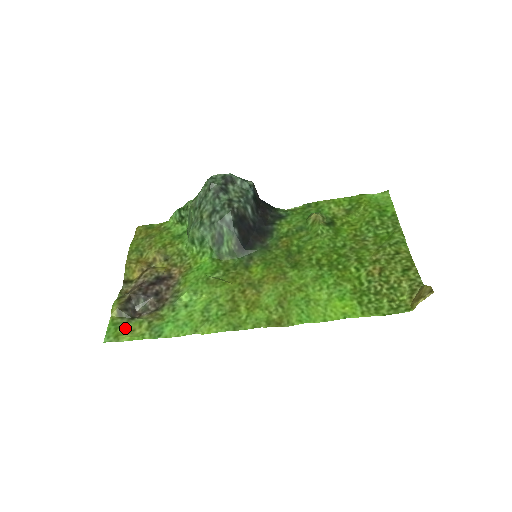
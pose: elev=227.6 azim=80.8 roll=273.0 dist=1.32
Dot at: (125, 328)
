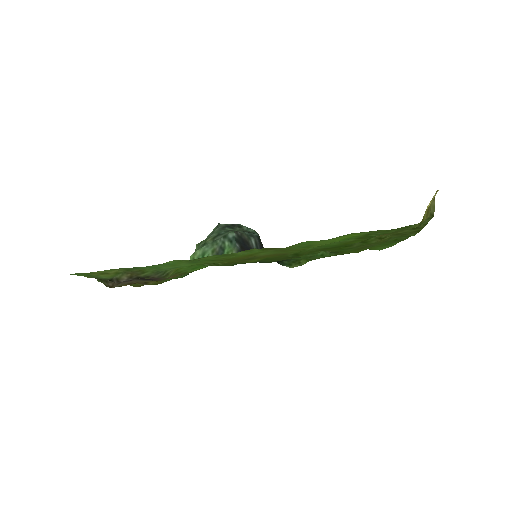
Dot at: (98, 275)
